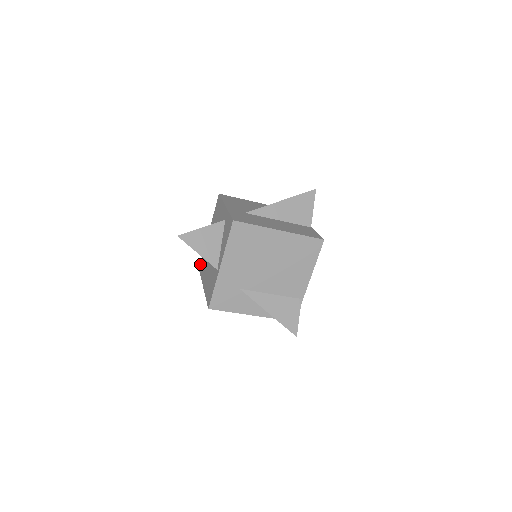
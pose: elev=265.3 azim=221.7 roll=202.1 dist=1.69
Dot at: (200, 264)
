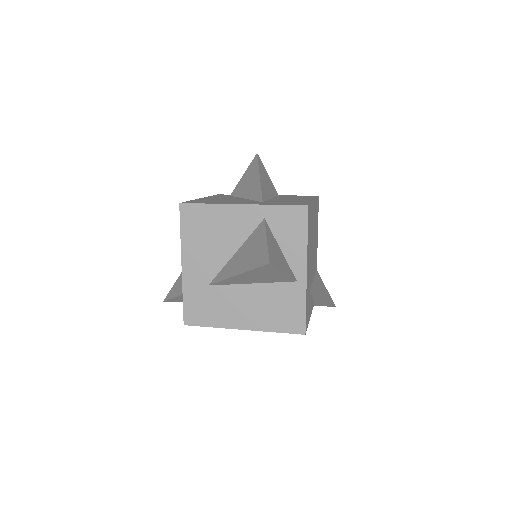
Dot at: (184, 316)
